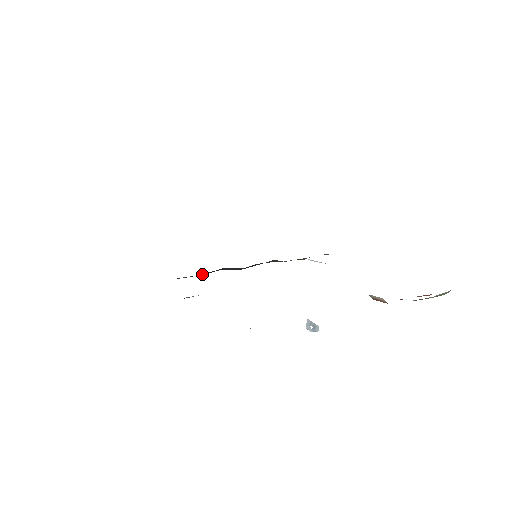
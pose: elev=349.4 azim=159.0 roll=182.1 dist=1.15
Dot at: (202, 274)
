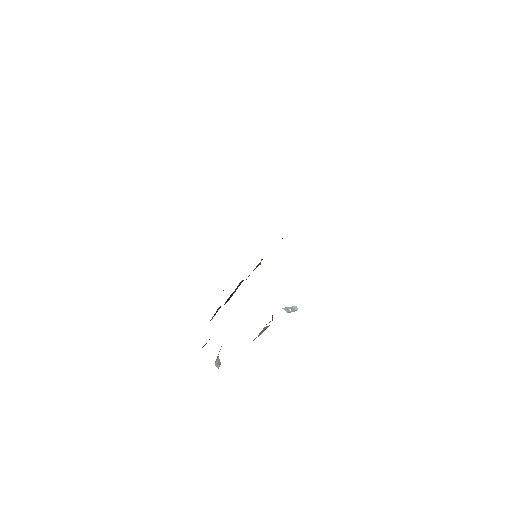
Dot at: occluded
